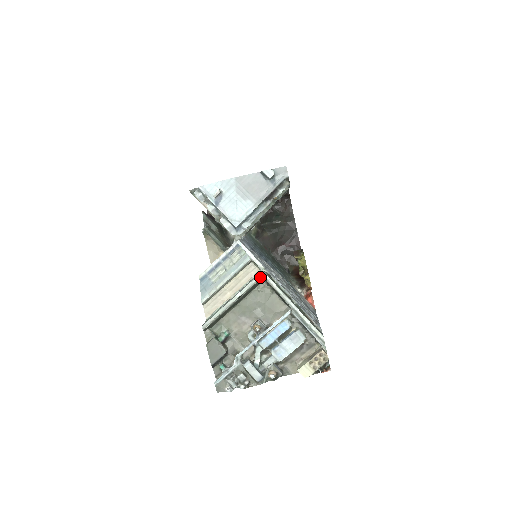
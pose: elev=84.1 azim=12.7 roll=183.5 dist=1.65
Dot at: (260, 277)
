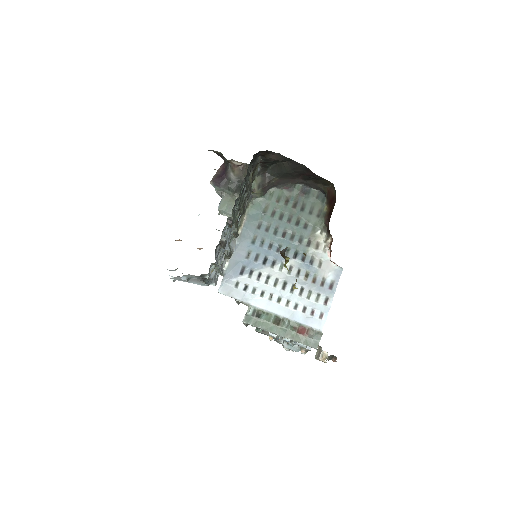
Dot at: occluded
